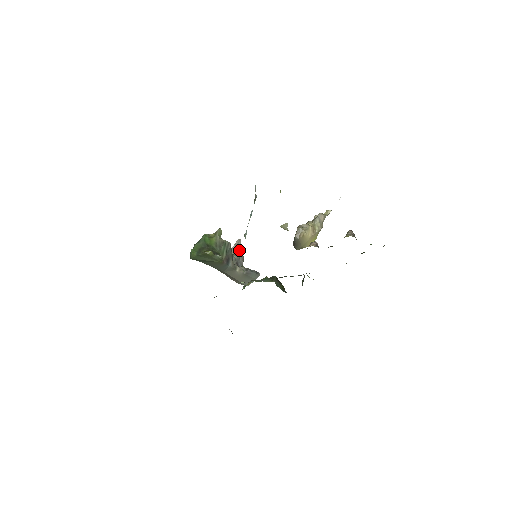
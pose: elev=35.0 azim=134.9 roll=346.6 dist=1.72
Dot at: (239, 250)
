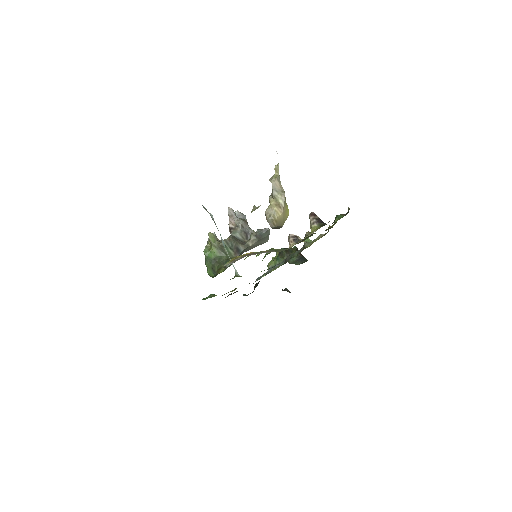
Dot at: (236, 218)
